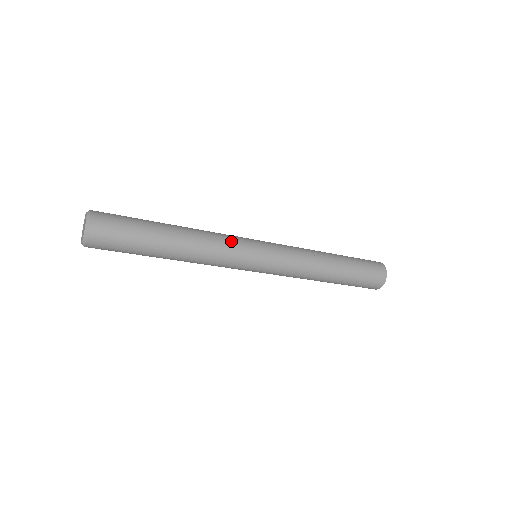
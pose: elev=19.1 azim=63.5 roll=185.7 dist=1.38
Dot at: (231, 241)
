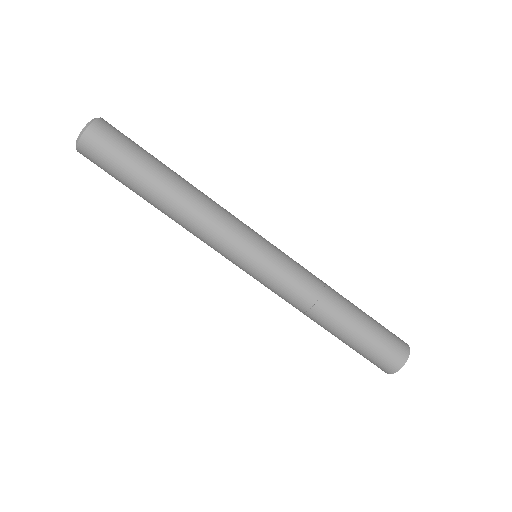
Dot at: (233, 219)
